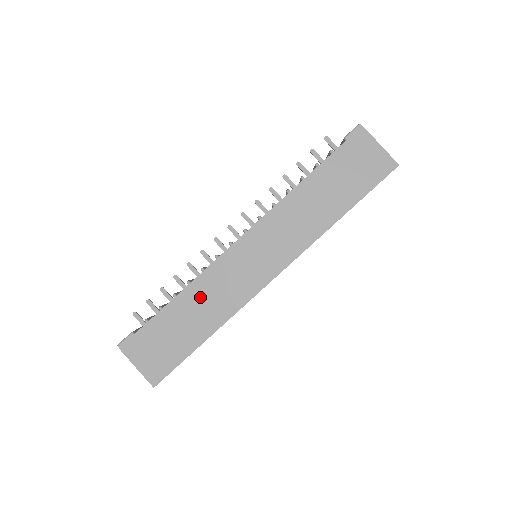
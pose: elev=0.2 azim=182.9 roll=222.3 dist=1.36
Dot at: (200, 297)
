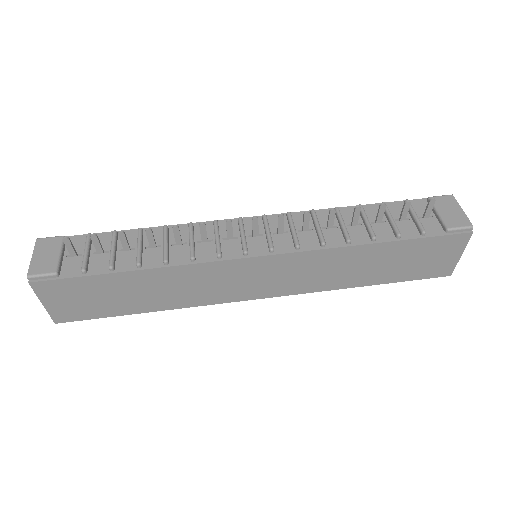
Dot at: (169, 282)
